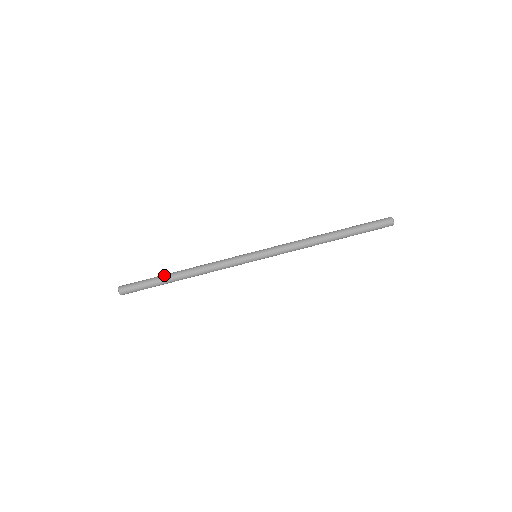
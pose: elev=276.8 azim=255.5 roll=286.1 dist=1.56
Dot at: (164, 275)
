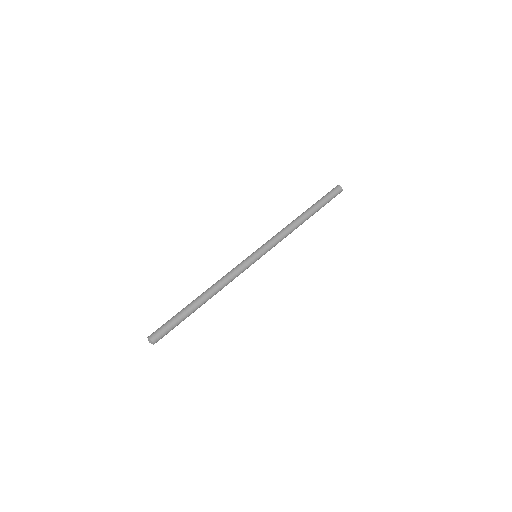
Dot at: (188, 307)
